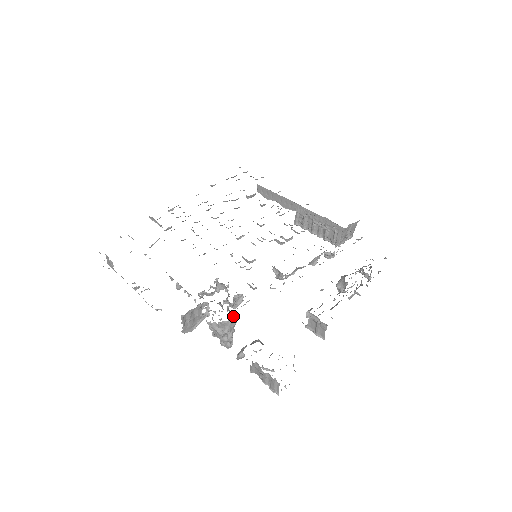
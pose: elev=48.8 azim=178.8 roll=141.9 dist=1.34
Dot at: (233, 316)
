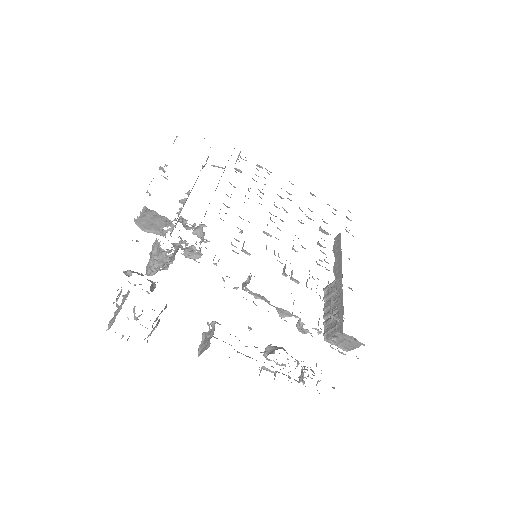
Dot at: (169, 251)
